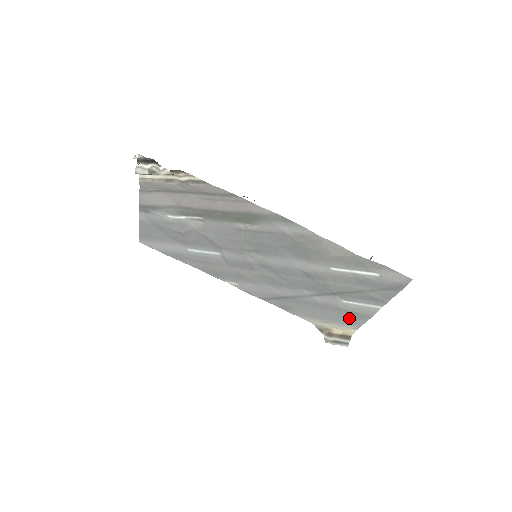
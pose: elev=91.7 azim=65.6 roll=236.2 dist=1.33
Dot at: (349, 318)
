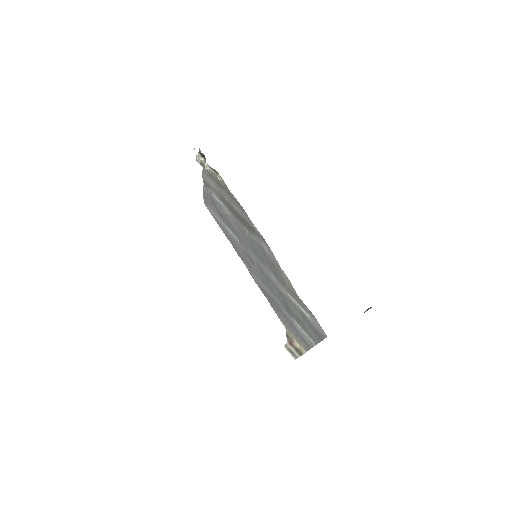
Dot at: (301, 339)
